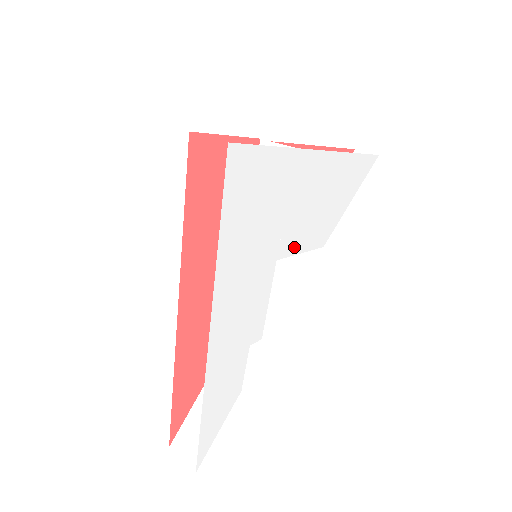
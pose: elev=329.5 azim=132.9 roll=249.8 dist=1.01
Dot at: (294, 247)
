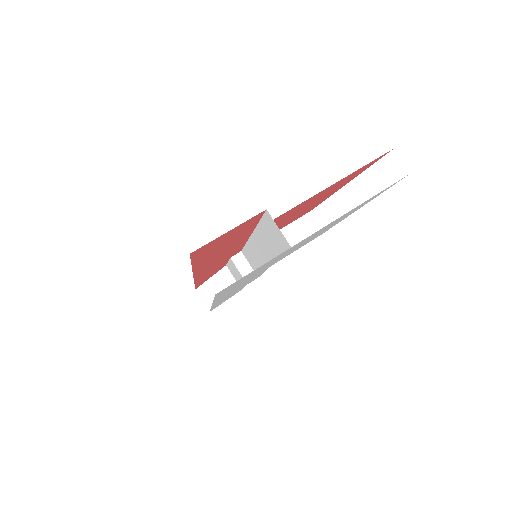
Dot at: (289, 254)
